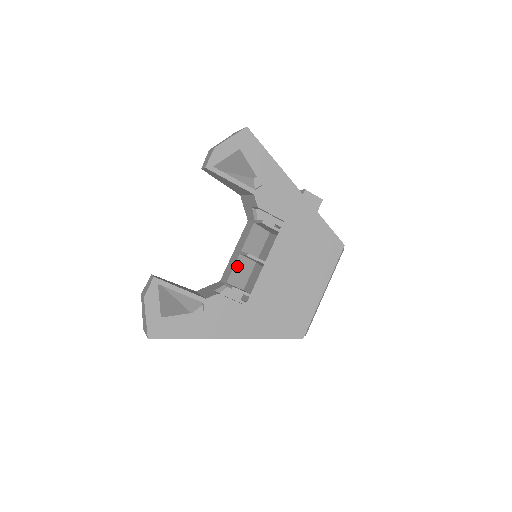
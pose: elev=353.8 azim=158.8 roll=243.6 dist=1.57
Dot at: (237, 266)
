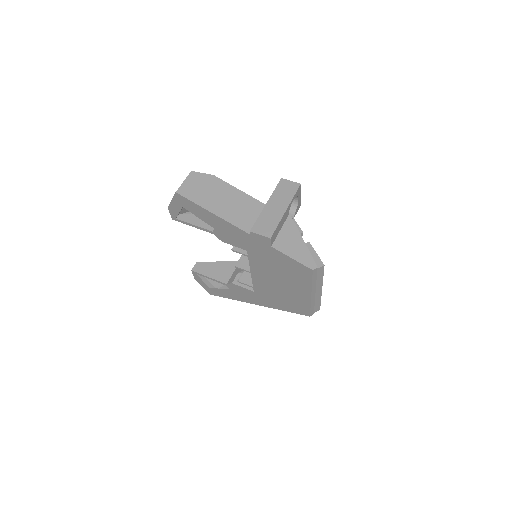
Dot at: occluded
